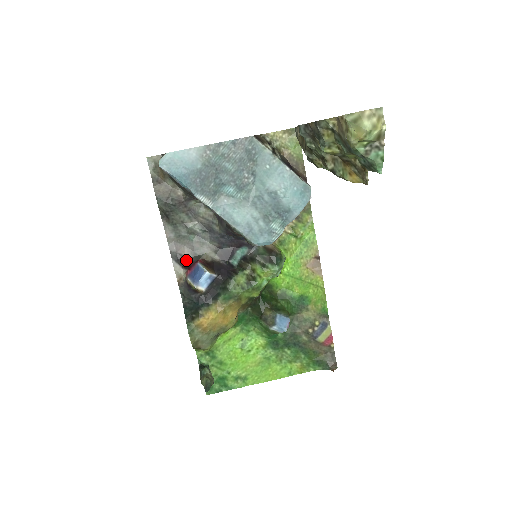
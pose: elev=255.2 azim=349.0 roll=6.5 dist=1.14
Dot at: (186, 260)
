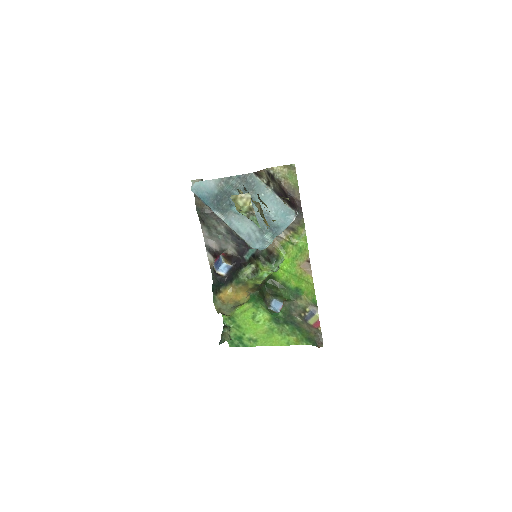
Dot at: (215, 252)
